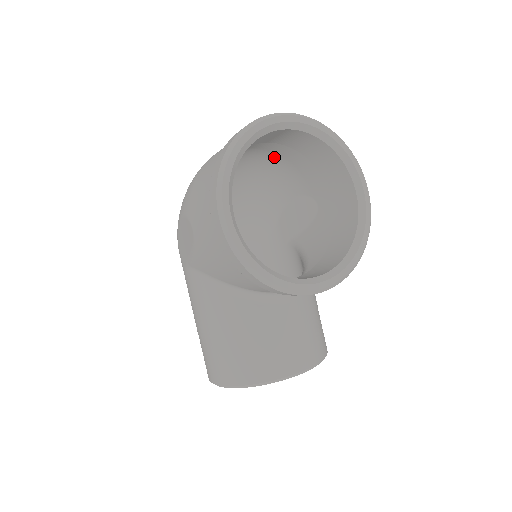
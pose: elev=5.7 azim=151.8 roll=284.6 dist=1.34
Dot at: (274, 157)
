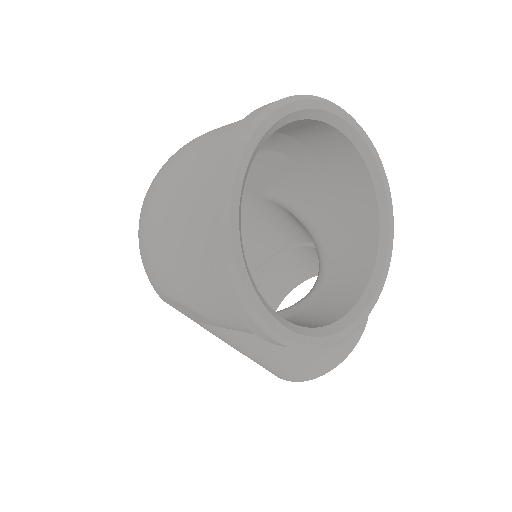
Dot at: occluded
